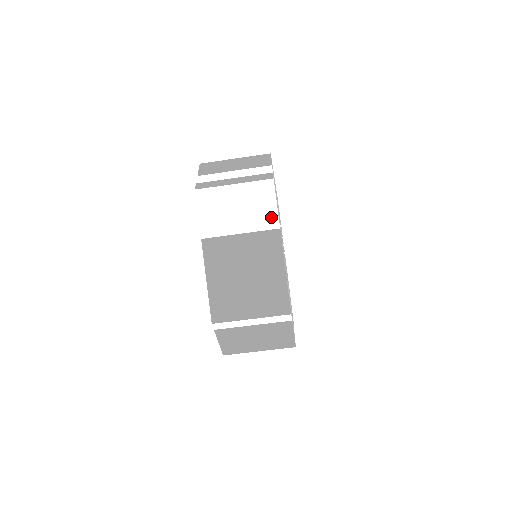
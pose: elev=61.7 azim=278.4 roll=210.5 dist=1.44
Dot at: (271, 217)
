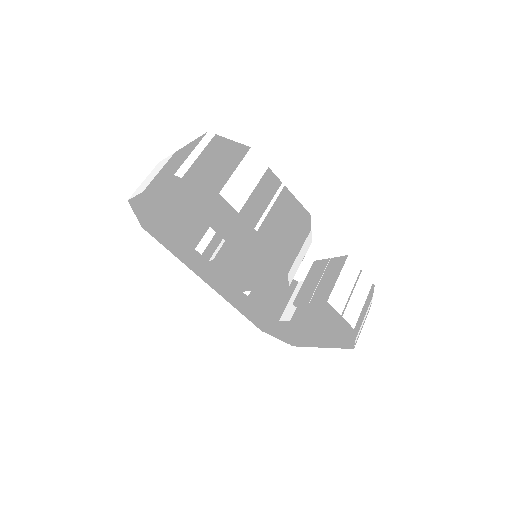
Dot at: (168, 158)
